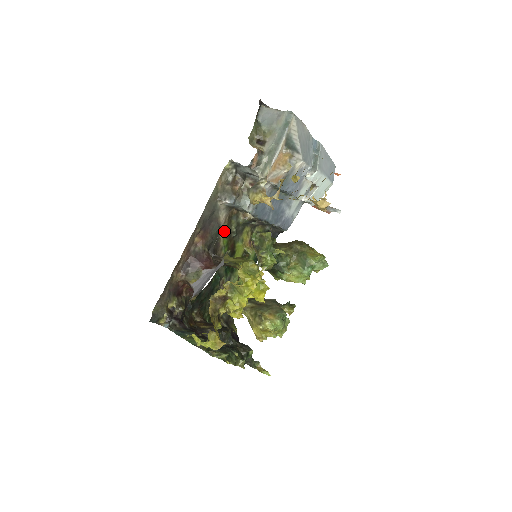
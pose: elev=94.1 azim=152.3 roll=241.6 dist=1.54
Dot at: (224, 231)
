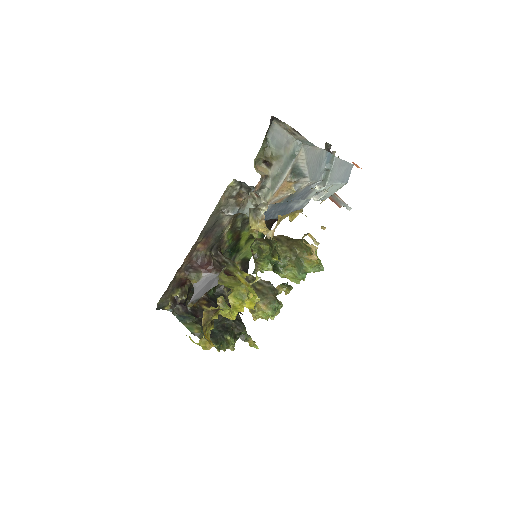
Dot at: (228, 230)
